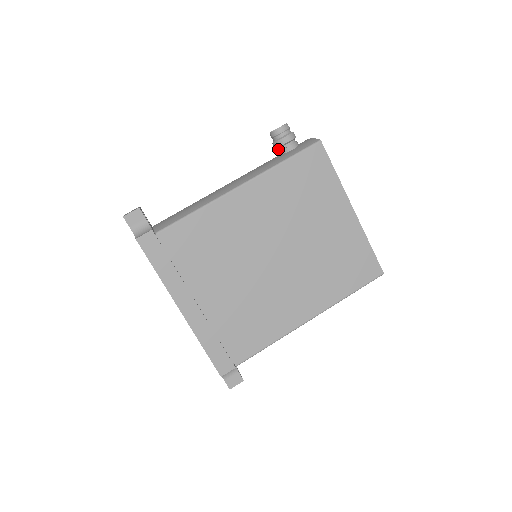
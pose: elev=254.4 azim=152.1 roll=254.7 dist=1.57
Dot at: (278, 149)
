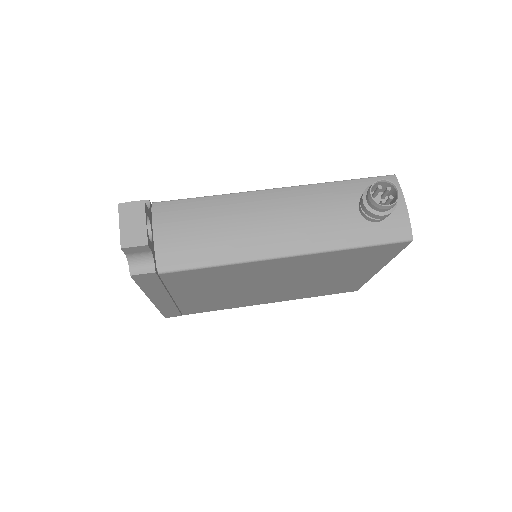
Dot at: occluded
